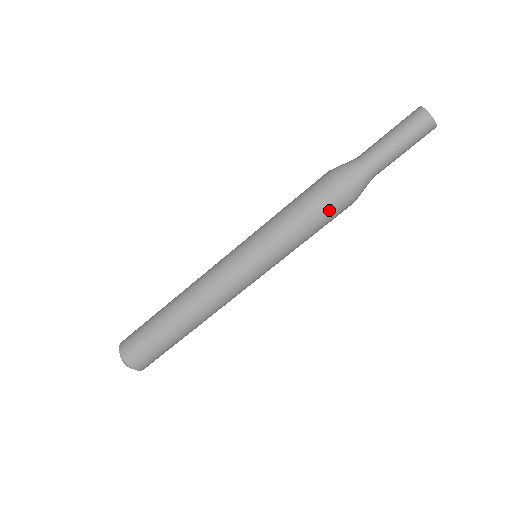
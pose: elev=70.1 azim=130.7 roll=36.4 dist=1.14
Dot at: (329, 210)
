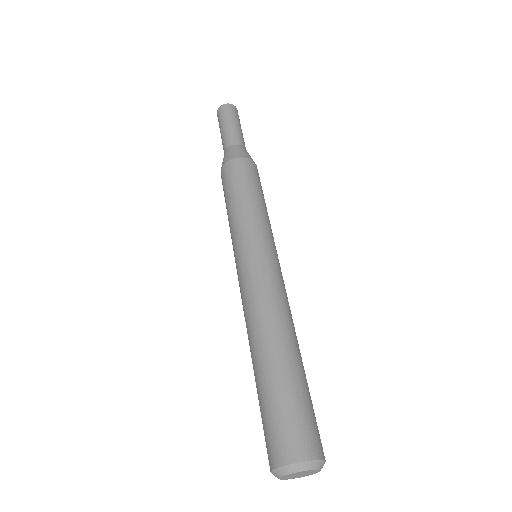
Dot at: (239, 175)
